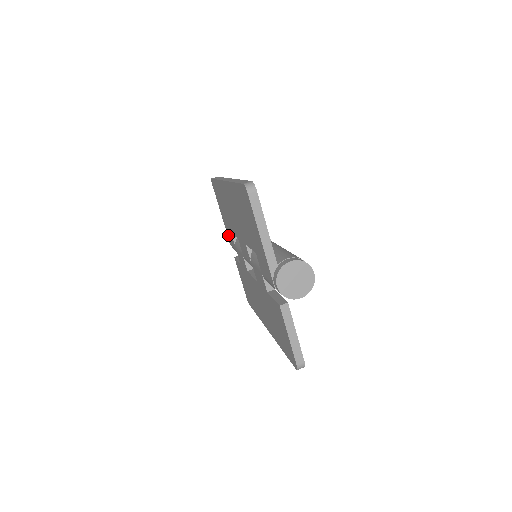
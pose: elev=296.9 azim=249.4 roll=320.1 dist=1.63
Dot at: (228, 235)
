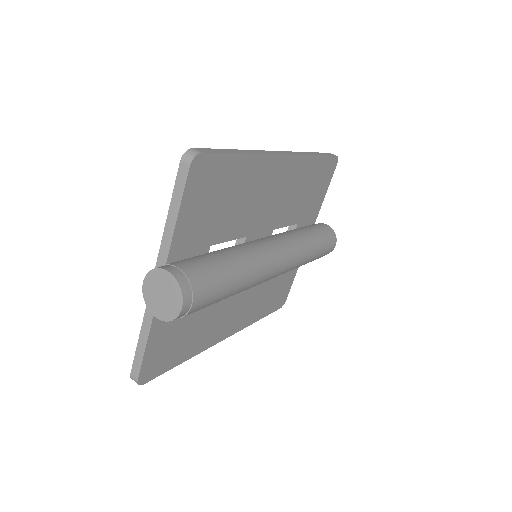
Dot at: occluded
